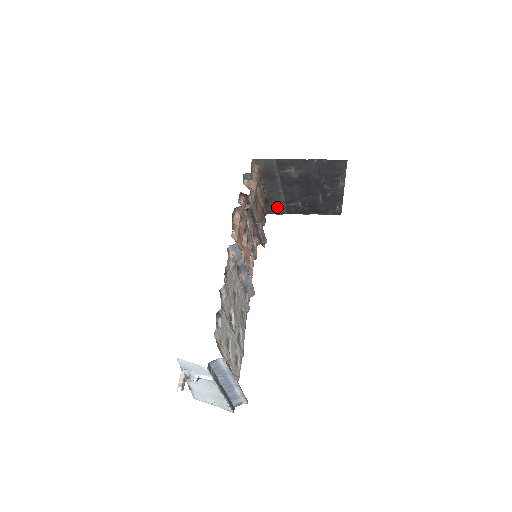
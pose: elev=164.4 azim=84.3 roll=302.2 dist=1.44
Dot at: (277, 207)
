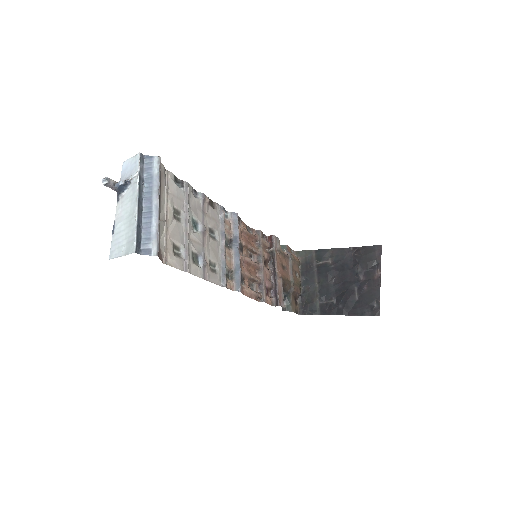
Dot at: (311, 305)
